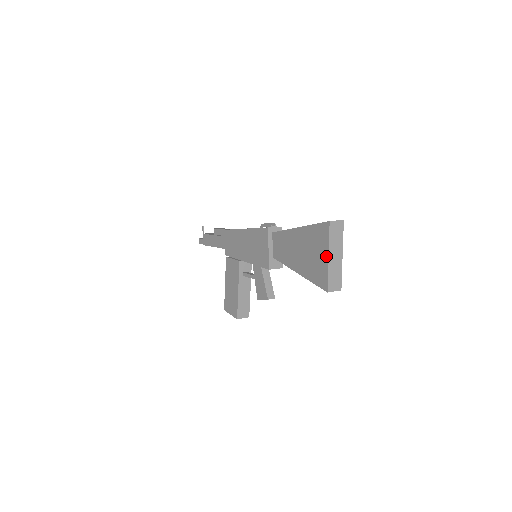
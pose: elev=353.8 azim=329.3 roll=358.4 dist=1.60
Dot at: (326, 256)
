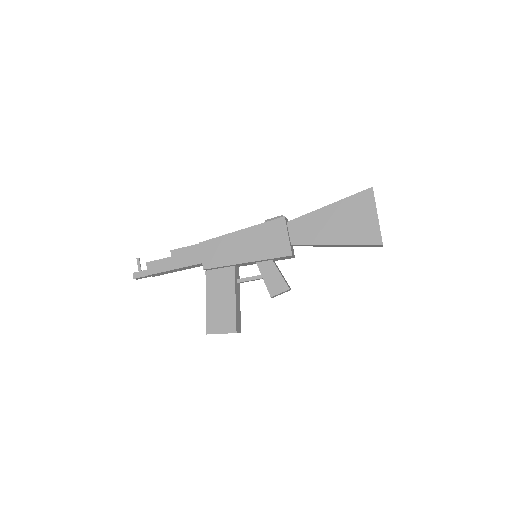
Dot at: (375, 215)
